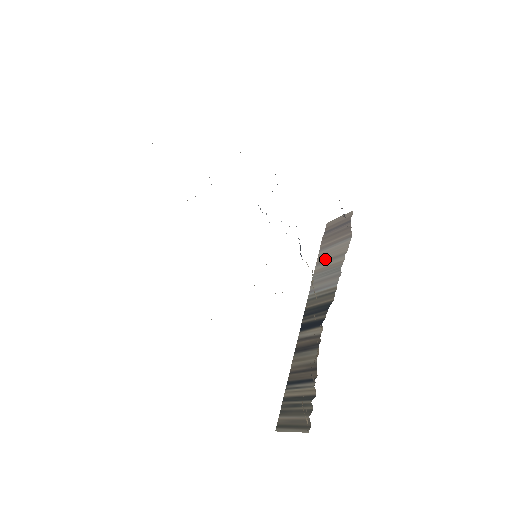
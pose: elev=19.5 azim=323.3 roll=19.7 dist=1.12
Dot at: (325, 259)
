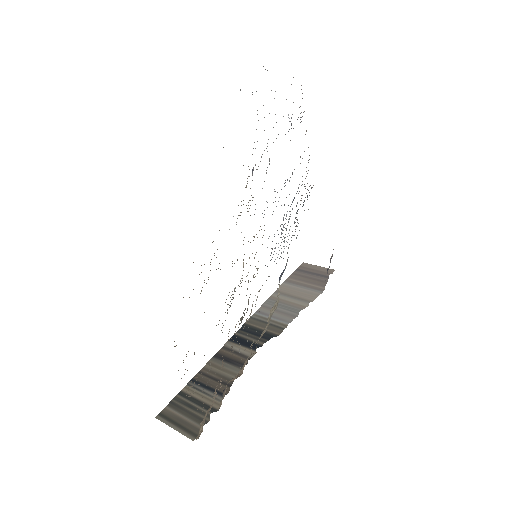
Dot at: (287, 293)
